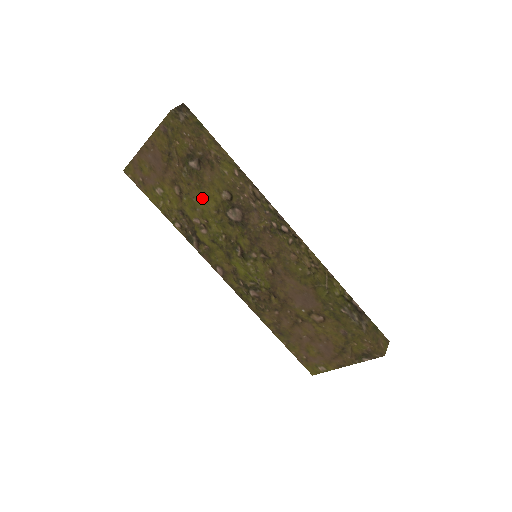
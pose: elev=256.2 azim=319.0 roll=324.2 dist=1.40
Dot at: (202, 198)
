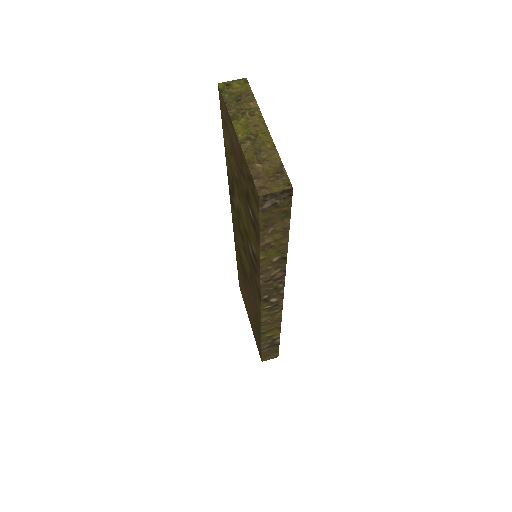
Dot at: (244, 214)
